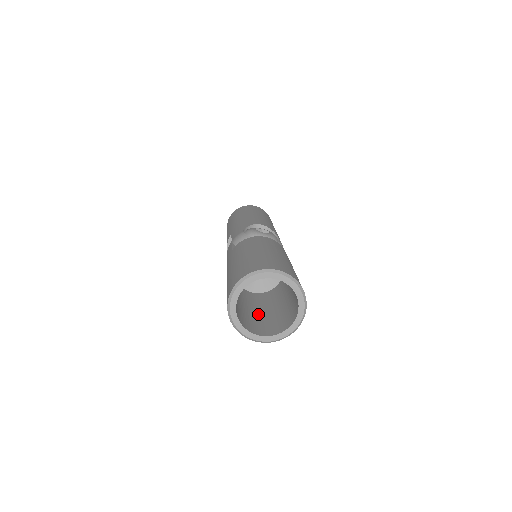
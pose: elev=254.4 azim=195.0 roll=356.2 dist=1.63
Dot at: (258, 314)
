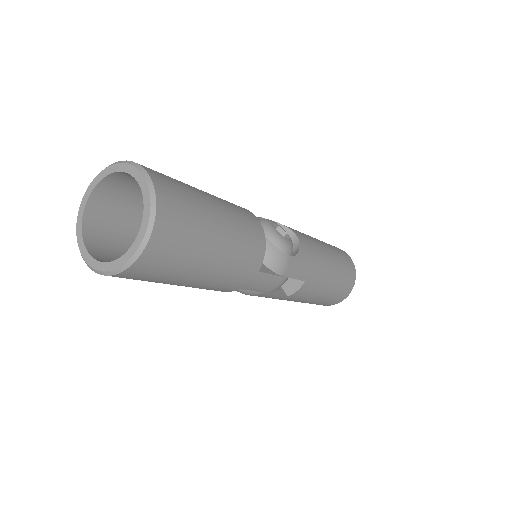
Dot at: occluded
